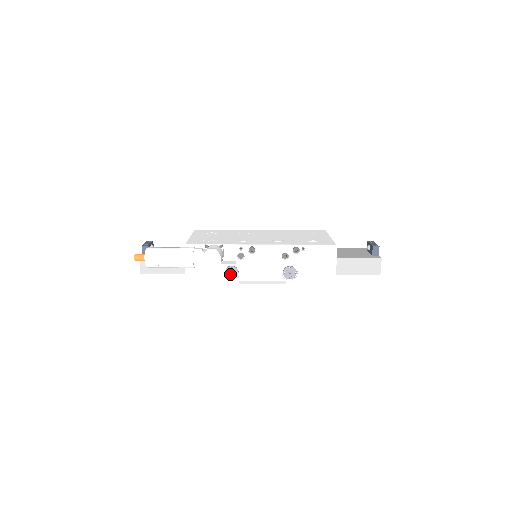
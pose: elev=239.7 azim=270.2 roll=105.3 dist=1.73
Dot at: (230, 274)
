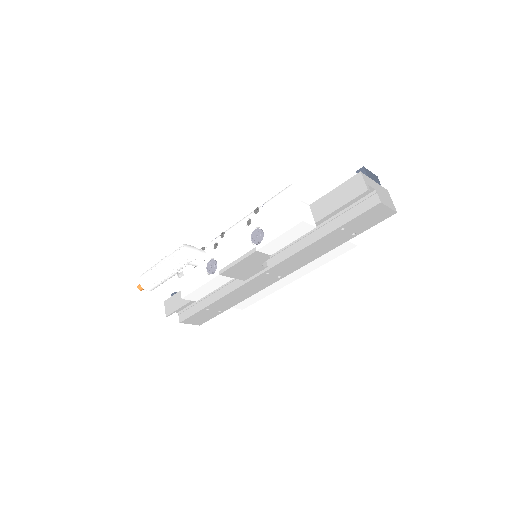
Dot at: (210, 269)
